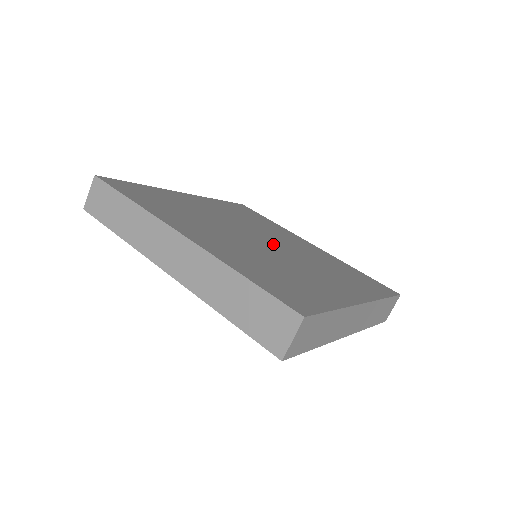
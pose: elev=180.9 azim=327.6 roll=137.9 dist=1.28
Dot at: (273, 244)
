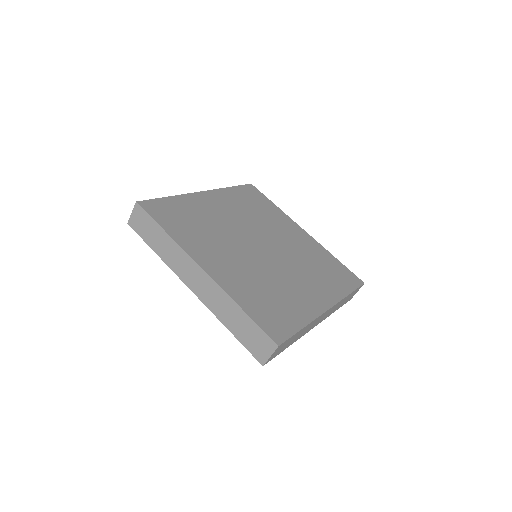
Dot at: (270, 248)
